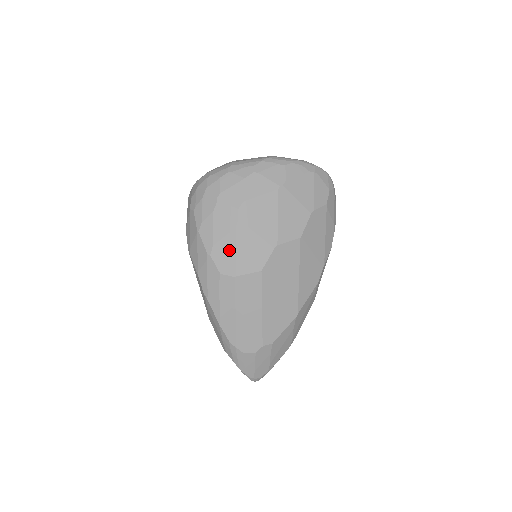
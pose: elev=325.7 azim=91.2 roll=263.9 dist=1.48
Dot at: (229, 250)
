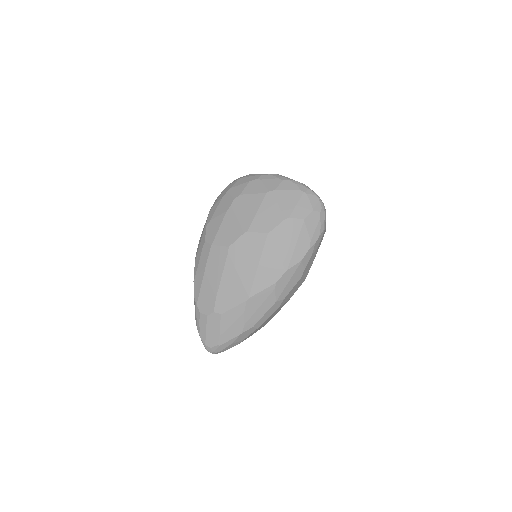
Dot at: (217, 225)
